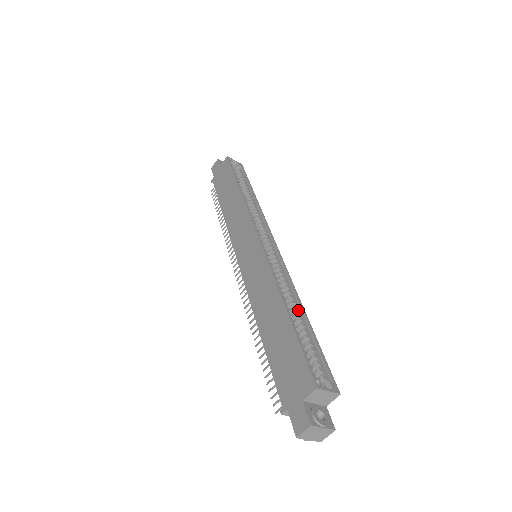
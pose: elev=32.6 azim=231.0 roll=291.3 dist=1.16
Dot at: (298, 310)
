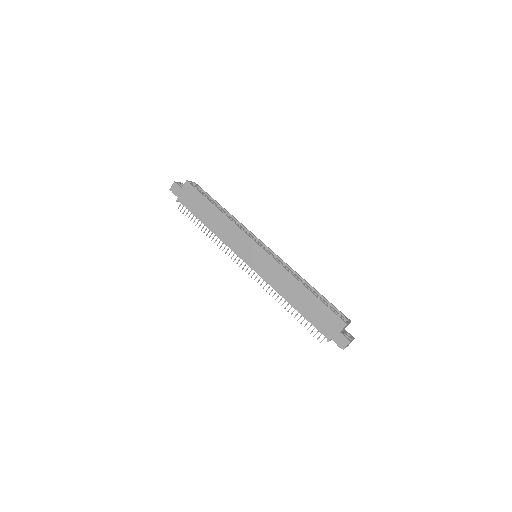
Dot at: (306, 284)
